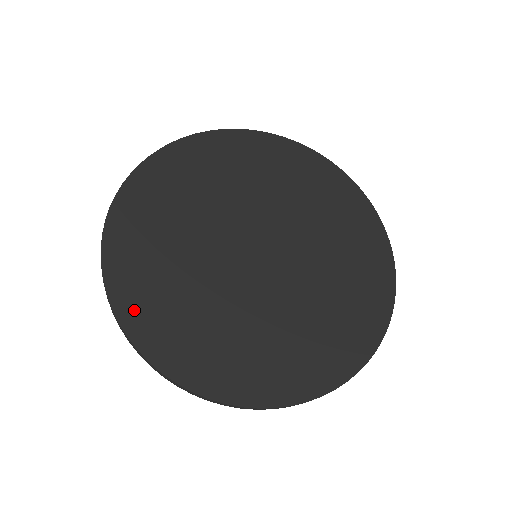
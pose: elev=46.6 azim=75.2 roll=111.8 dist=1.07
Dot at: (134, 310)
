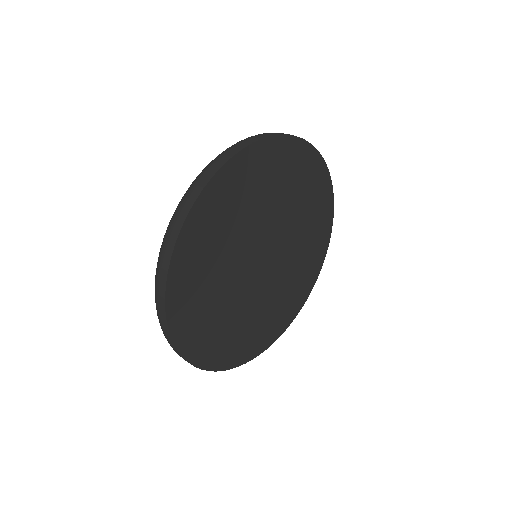
Dot at: (191, 344)
